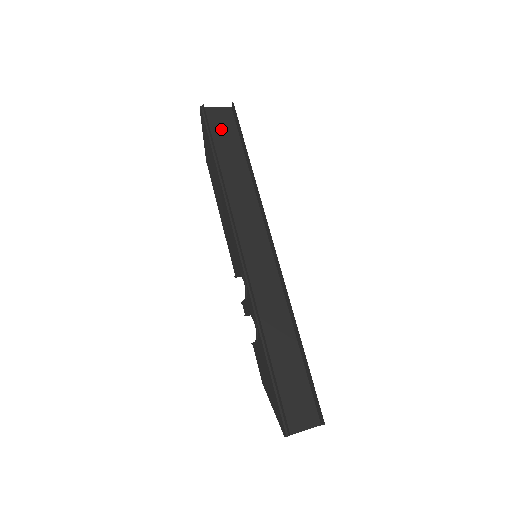
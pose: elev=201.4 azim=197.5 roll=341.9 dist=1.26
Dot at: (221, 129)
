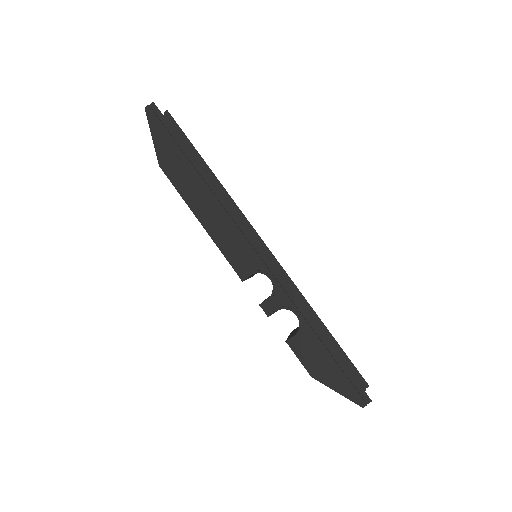
Dot at: occluded
